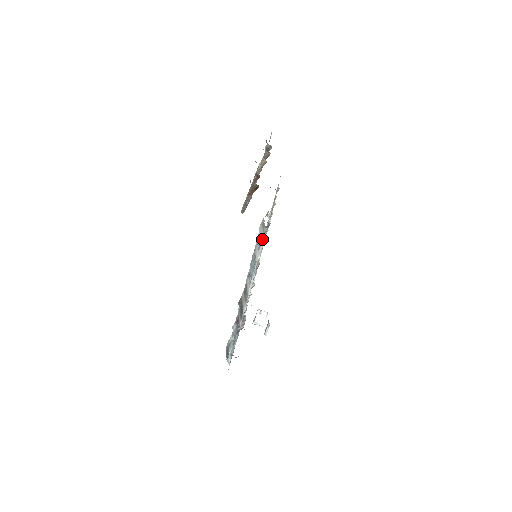
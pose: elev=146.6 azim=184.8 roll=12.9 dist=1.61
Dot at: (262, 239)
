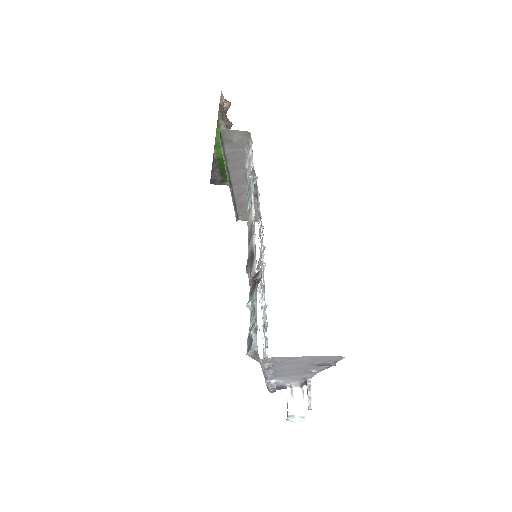
Dot at: (249, 149)
